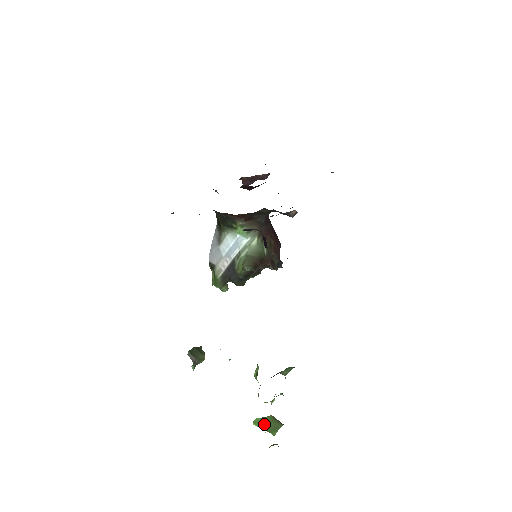
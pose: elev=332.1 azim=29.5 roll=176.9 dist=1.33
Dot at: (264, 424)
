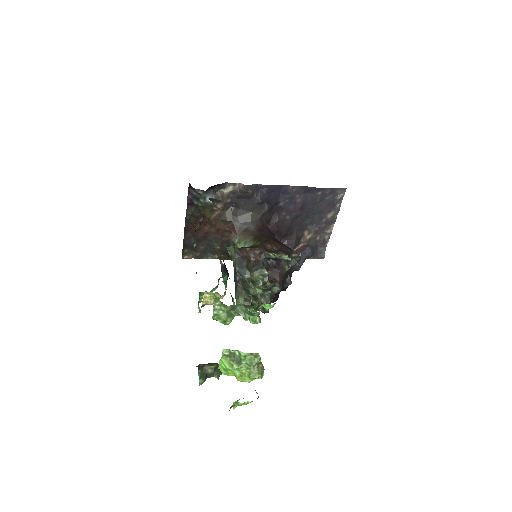
Dot at: occluded
